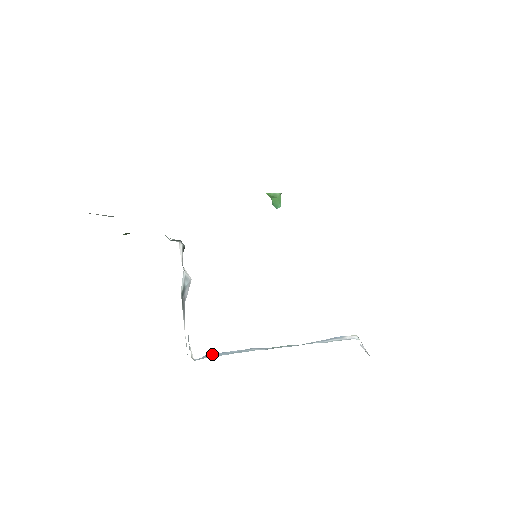
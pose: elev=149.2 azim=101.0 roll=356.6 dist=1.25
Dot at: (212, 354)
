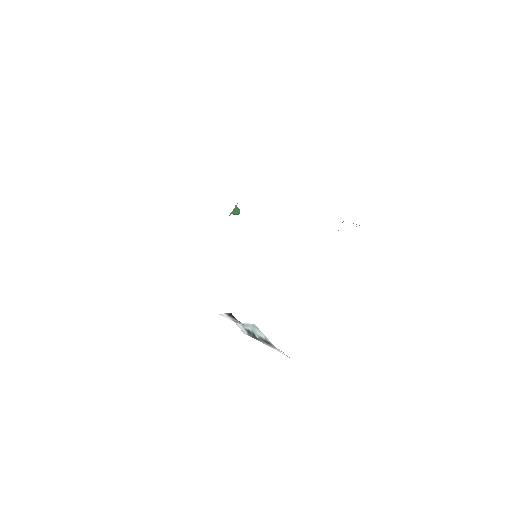
Dot at: occluded
